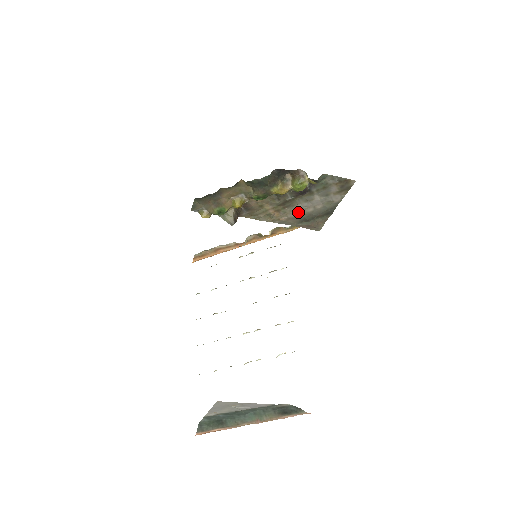
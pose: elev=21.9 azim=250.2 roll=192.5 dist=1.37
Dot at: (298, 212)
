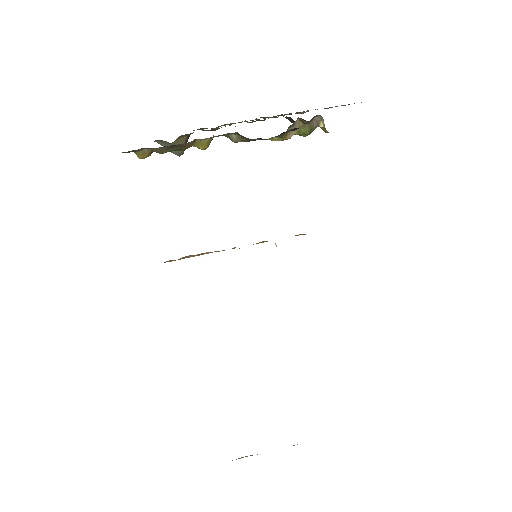
Dot at: occluded
